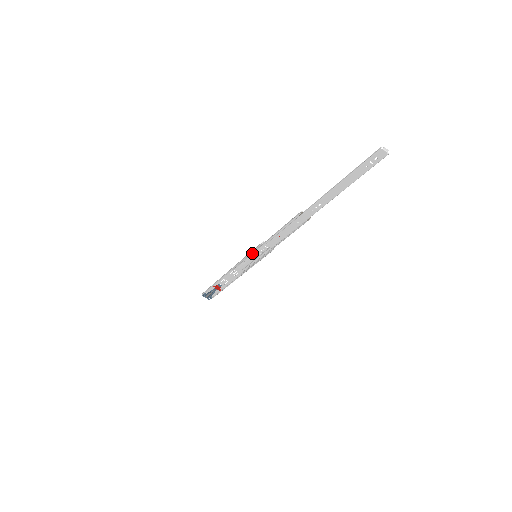
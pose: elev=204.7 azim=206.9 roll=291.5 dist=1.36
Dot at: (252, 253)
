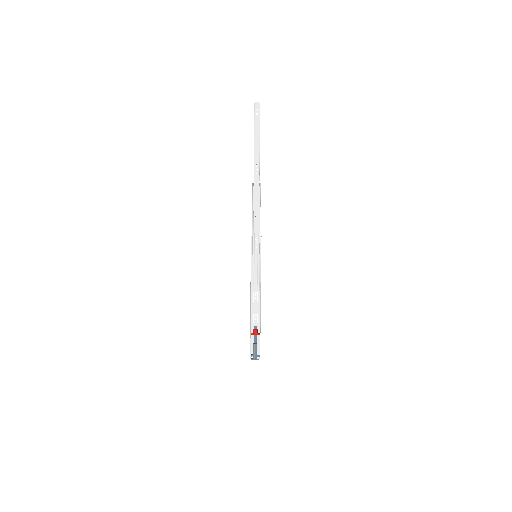
Dot at: (251, 254)
